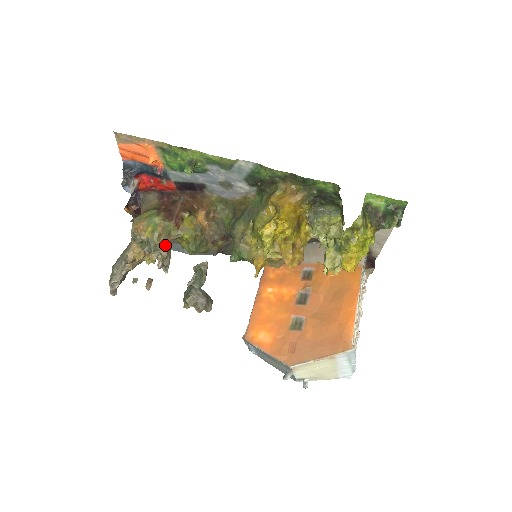
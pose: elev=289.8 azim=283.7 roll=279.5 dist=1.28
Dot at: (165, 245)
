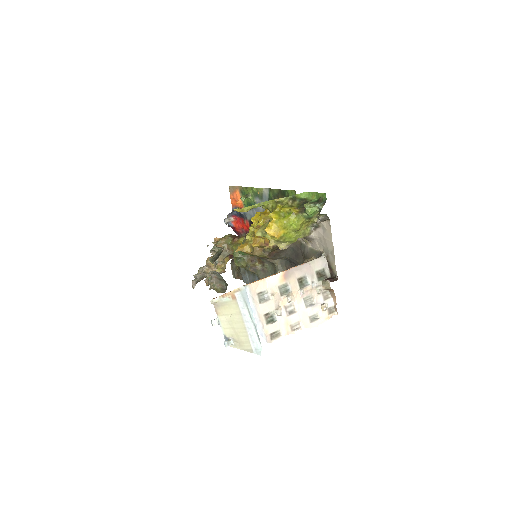
Dot at: occluded
